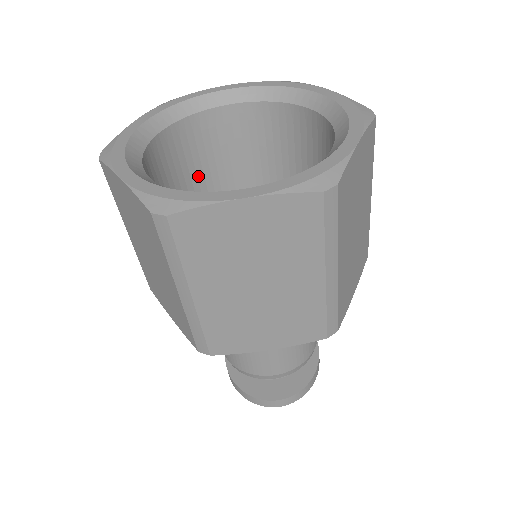
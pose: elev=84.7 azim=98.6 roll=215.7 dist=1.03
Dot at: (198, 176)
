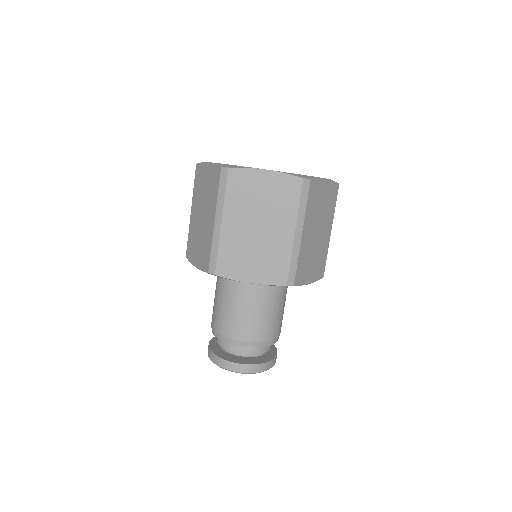
Dot at: occluded
